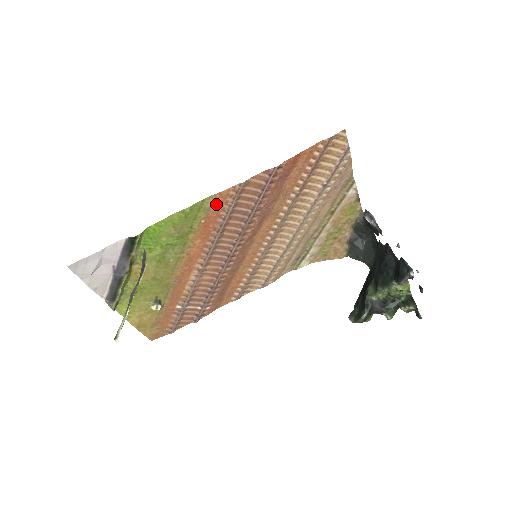
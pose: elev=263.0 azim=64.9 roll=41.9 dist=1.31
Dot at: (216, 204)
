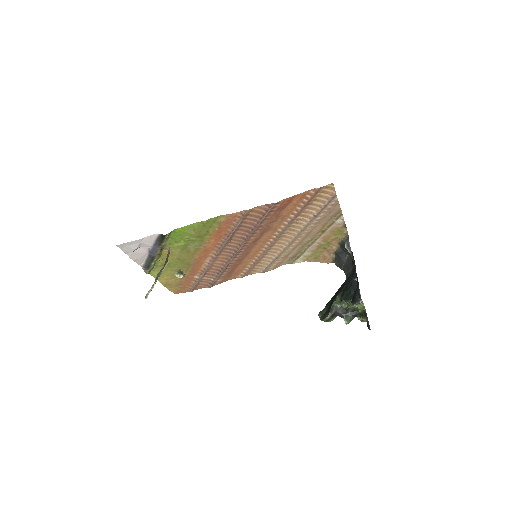
Dot at: (227, 220)
